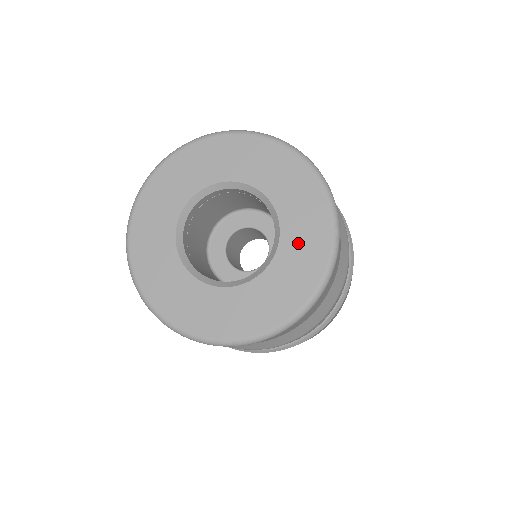
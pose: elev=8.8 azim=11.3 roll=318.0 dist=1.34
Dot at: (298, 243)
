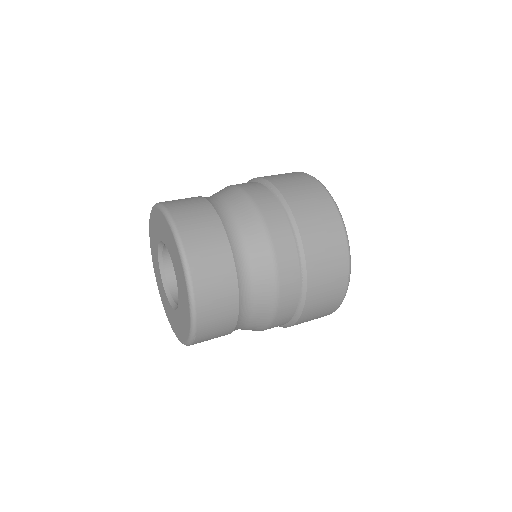
Dot at: (182, 300)
